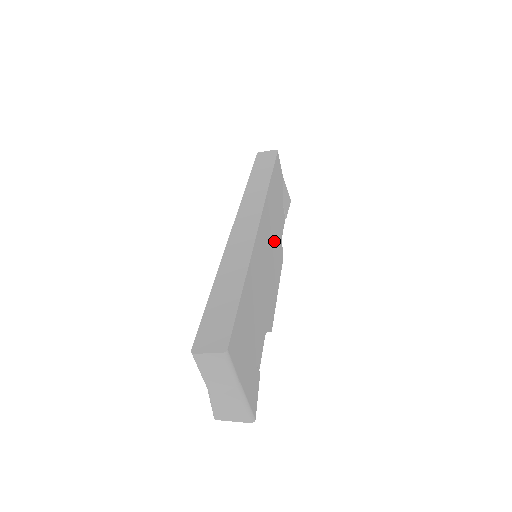
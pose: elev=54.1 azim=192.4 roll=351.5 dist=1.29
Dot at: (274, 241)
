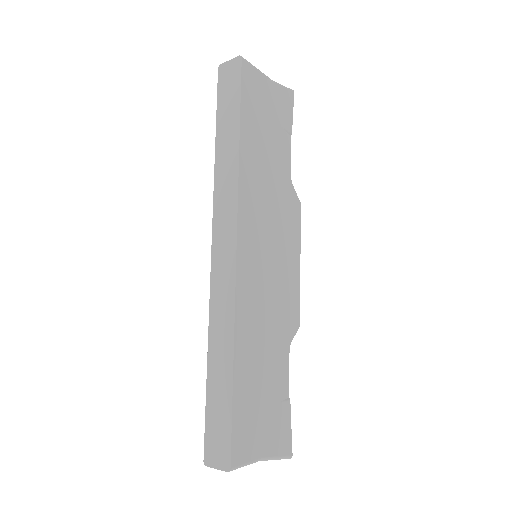
Dot at: (275, 215)
